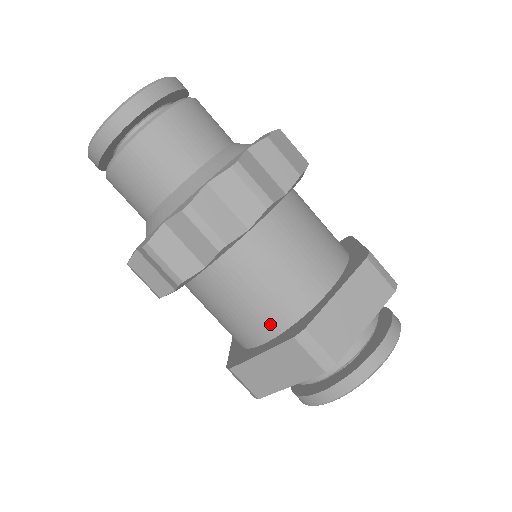
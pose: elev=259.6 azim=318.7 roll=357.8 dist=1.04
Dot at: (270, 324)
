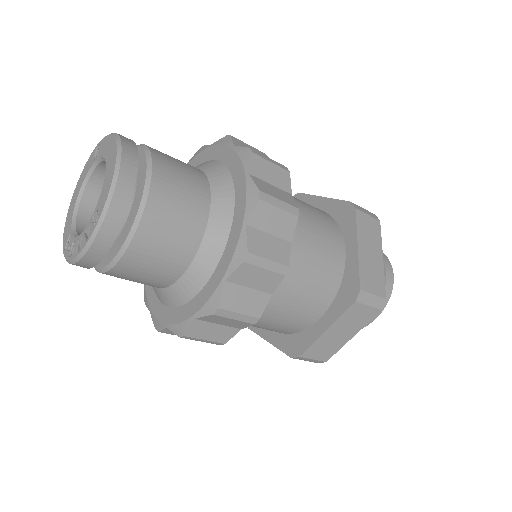
Dot at: occluded
